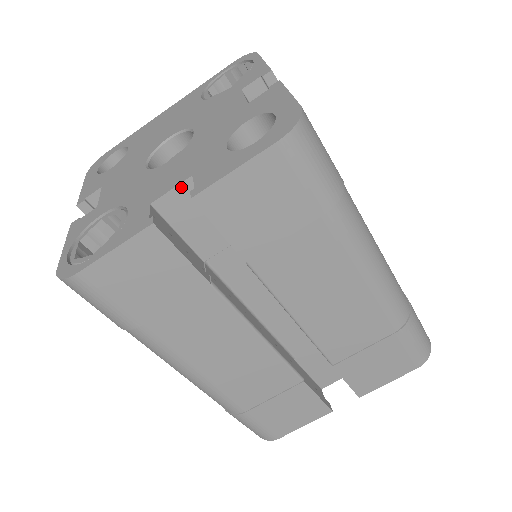
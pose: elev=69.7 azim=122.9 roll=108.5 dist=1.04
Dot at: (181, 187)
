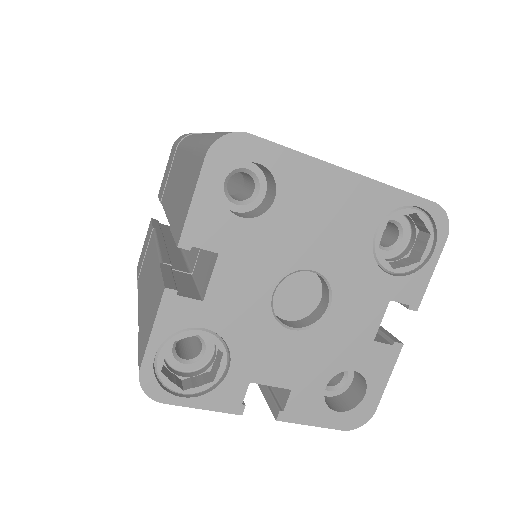
Dot at: (278, 386)
